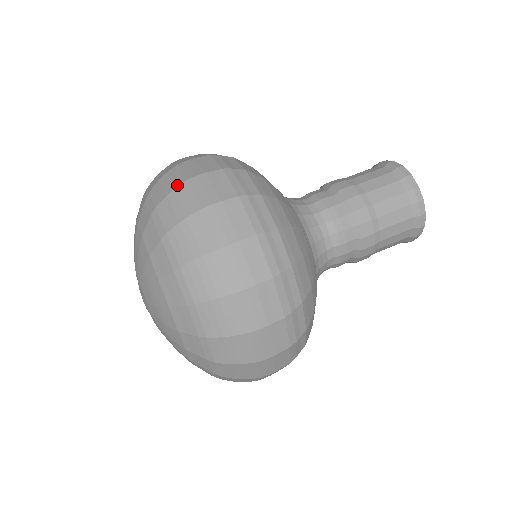
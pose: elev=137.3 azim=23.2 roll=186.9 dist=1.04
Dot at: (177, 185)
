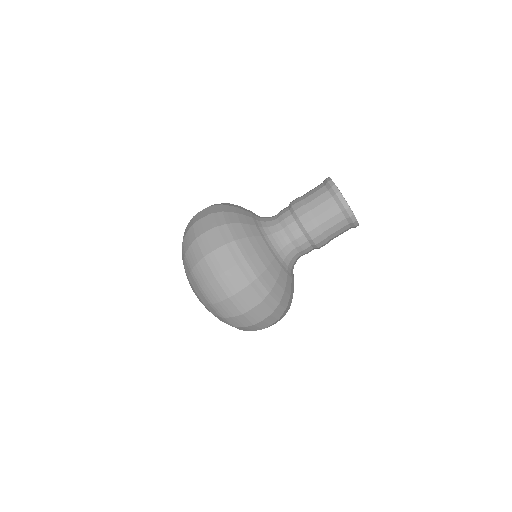
Dot at: (210, 280)
